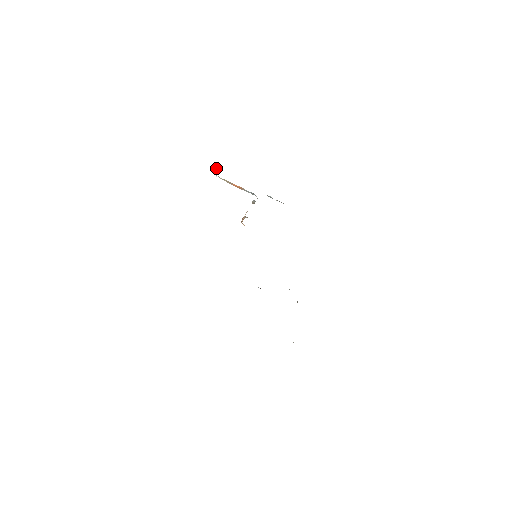
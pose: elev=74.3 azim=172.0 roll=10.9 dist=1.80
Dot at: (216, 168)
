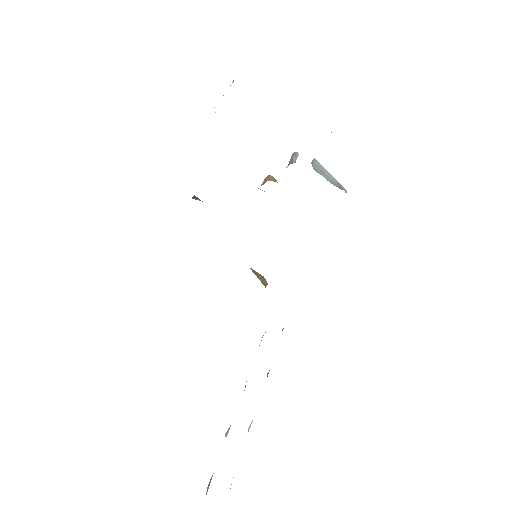
Dot at: occluded
